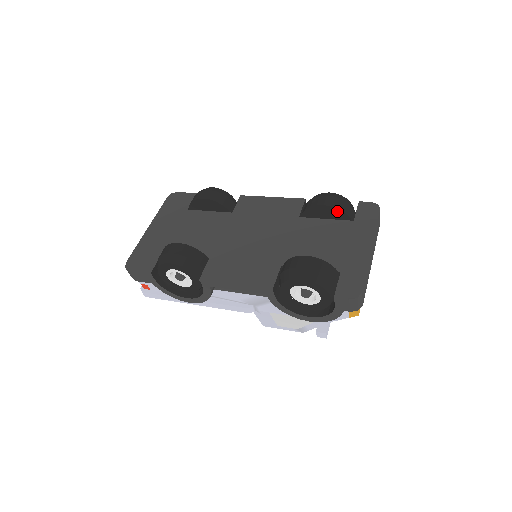
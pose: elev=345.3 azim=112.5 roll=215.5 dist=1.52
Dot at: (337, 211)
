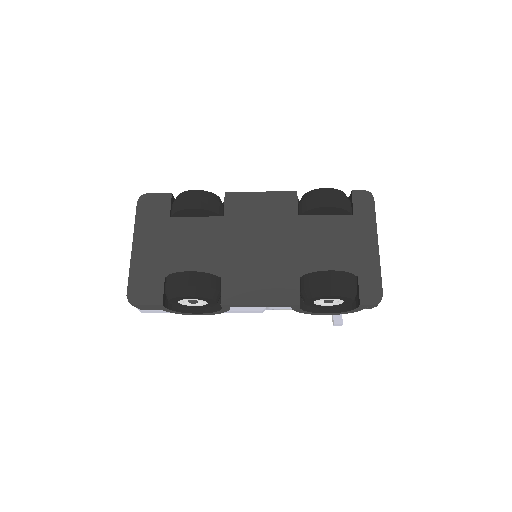
Dot at: (339, 210)
